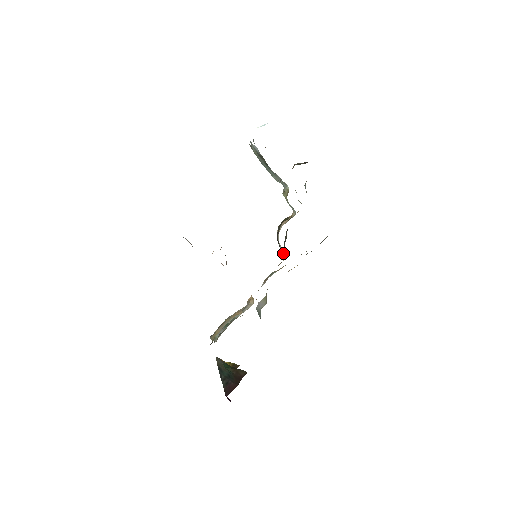
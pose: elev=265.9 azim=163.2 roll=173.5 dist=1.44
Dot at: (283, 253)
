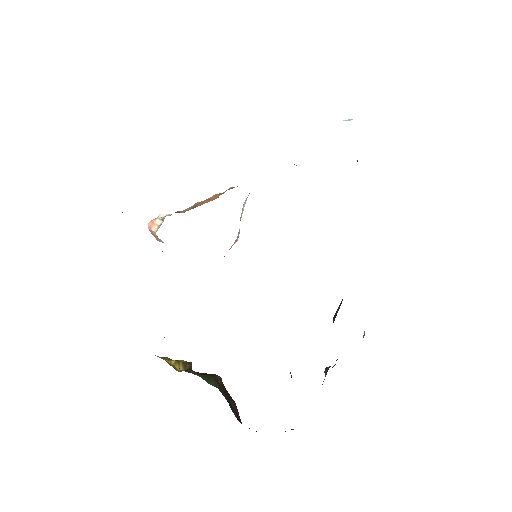
Dot at: occluded
